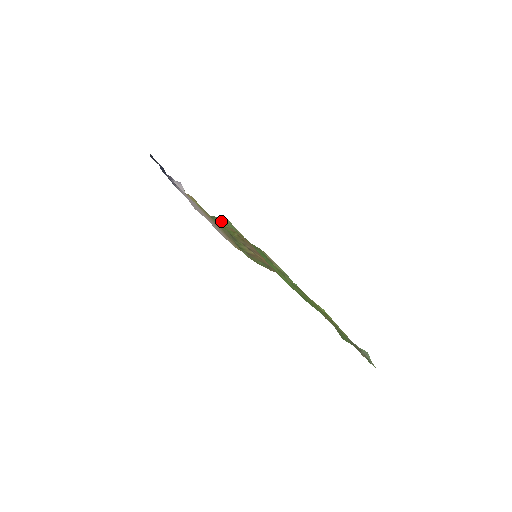
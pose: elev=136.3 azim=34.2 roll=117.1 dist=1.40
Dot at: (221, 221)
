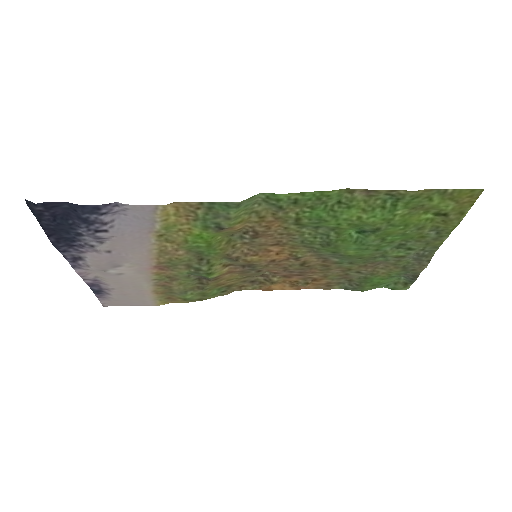
Dot at: (243, 209)
